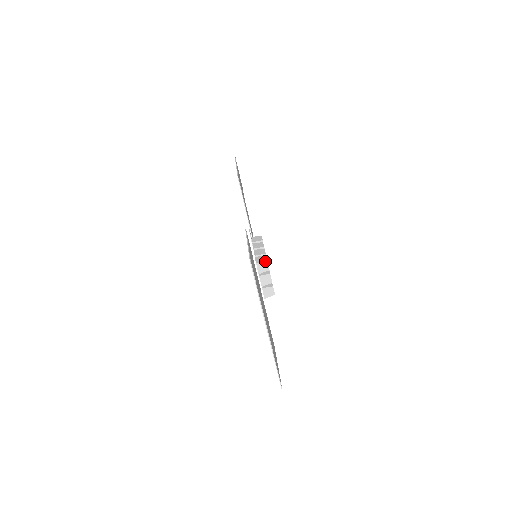
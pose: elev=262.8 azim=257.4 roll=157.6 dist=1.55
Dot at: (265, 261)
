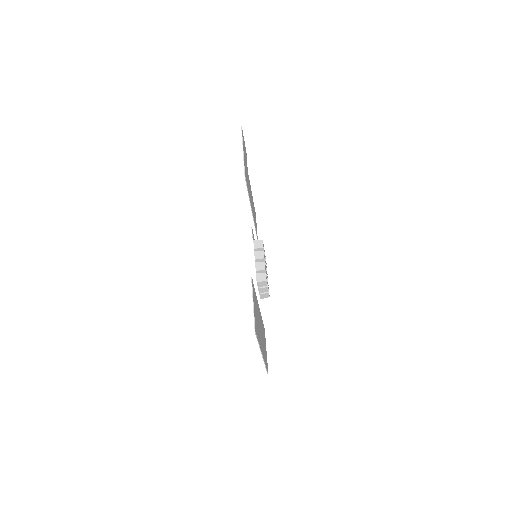
Dot at: (265, 281)
